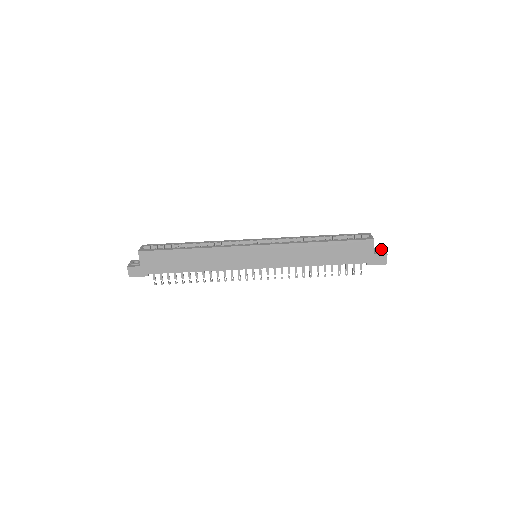
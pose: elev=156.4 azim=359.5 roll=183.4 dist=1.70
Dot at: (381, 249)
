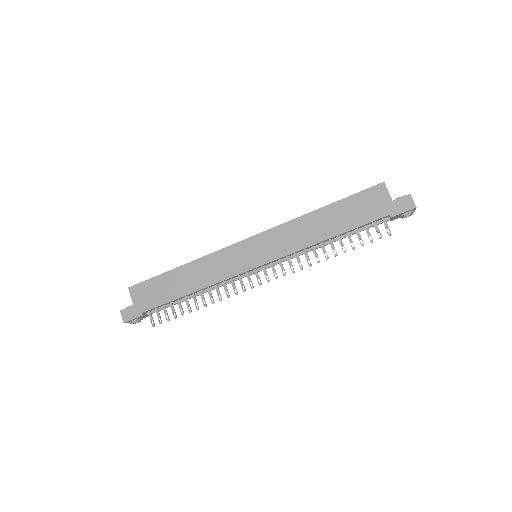
Dot at: occluded
